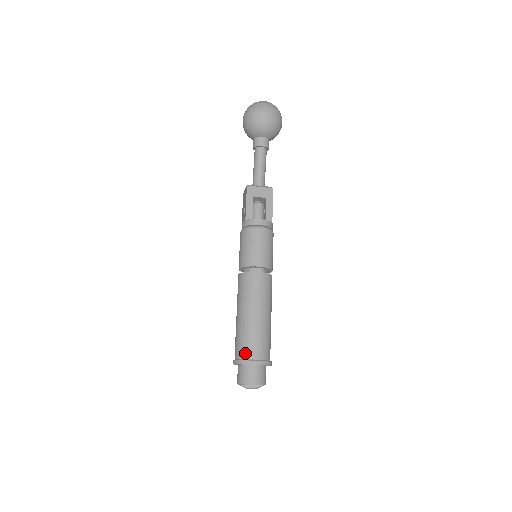
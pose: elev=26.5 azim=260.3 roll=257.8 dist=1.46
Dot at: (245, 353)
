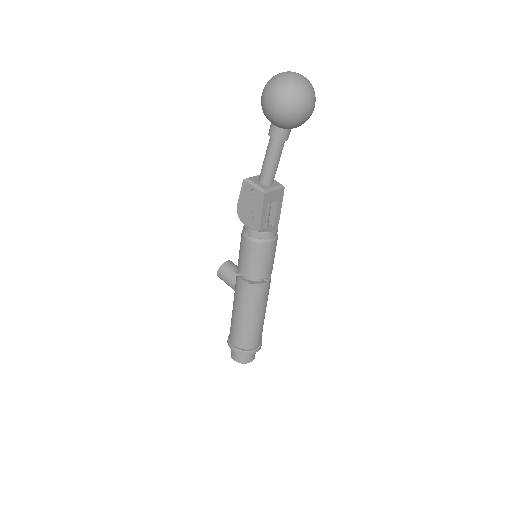
Dot at: (250, 346)
